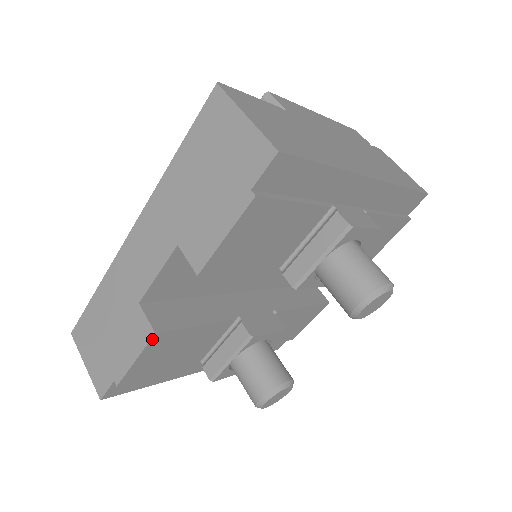
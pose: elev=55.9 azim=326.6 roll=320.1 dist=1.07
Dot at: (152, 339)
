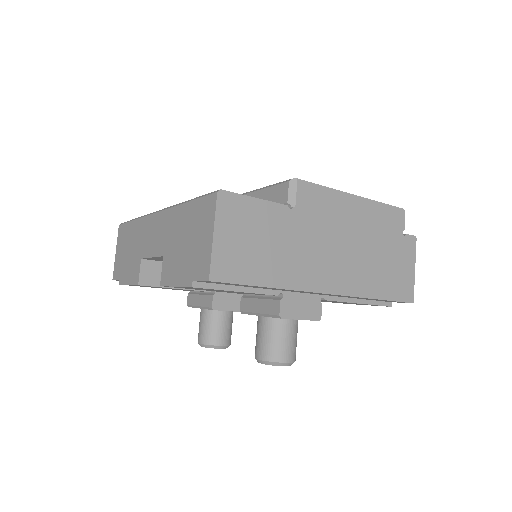
Dot at: occluded
